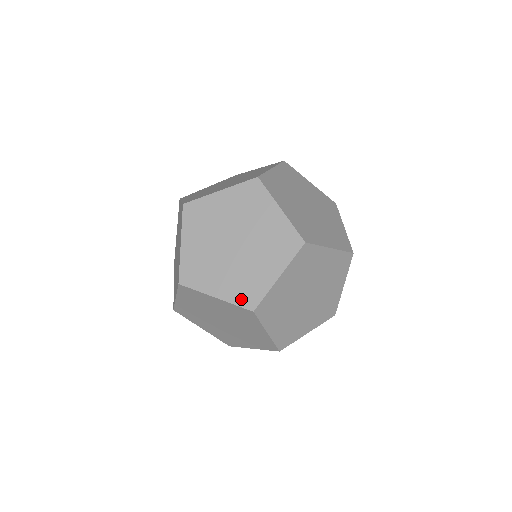
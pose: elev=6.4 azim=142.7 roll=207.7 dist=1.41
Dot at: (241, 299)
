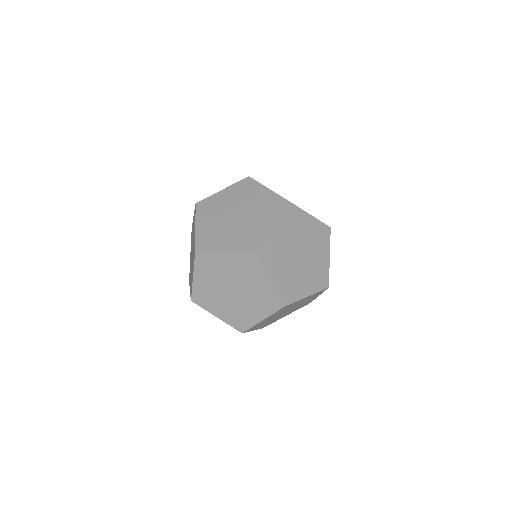
Dot at: (234, 324)
